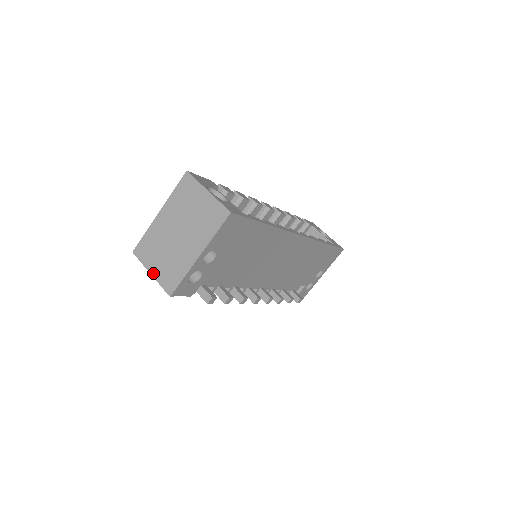
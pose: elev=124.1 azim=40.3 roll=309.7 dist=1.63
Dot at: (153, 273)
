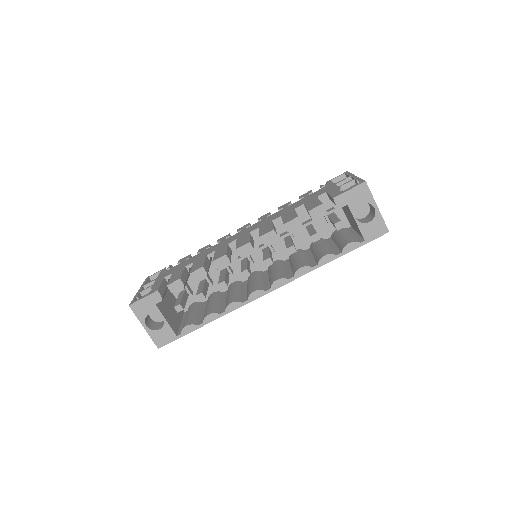
Dot at: occluded
